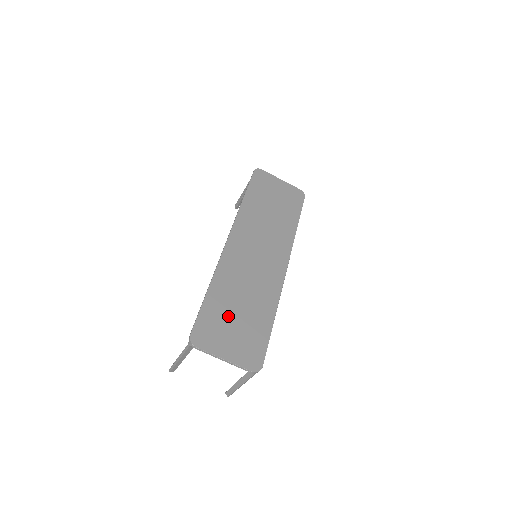
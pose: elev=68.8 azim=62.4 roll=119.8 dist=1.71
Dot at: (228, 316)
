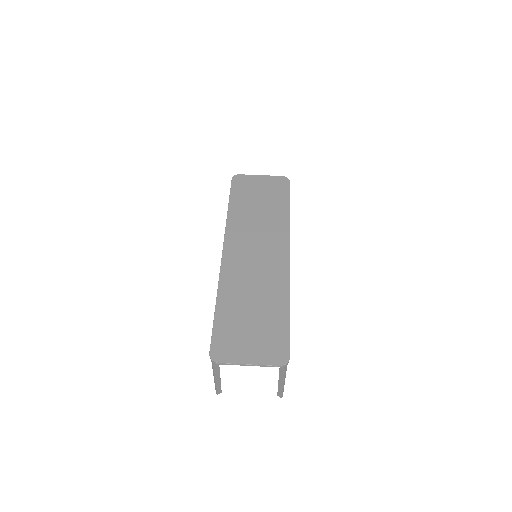
Dot at: (242, 322)
